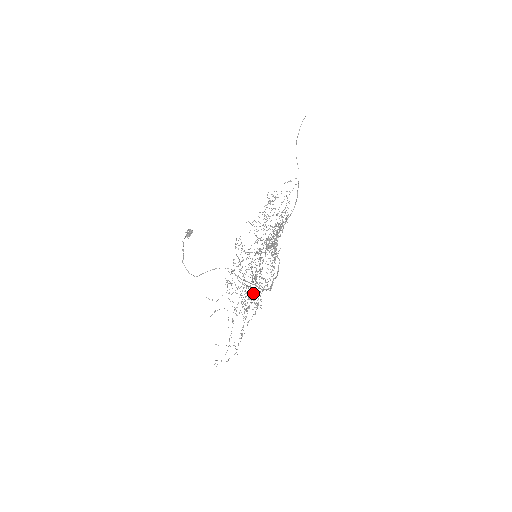
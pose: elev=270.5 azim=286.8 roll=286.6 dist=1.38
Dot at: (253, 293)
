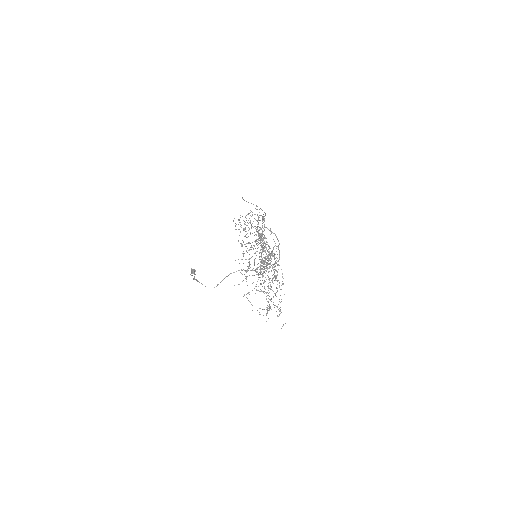
Dot at: occluded
